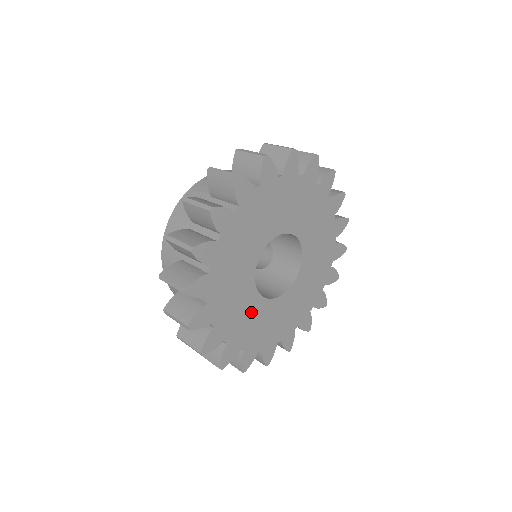
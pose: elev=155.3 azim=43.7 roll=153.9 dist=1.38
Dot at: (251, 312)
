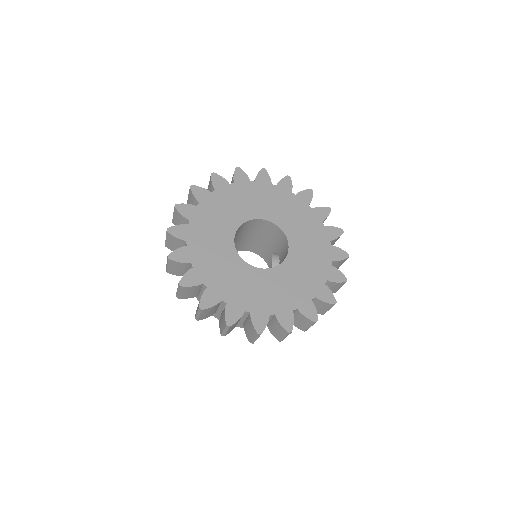
Dot at: (245, 278)
